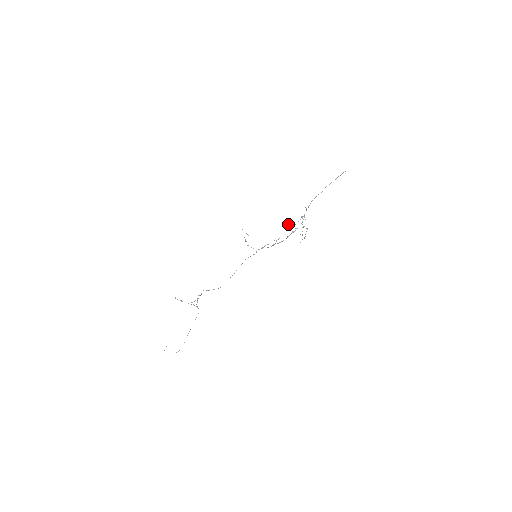
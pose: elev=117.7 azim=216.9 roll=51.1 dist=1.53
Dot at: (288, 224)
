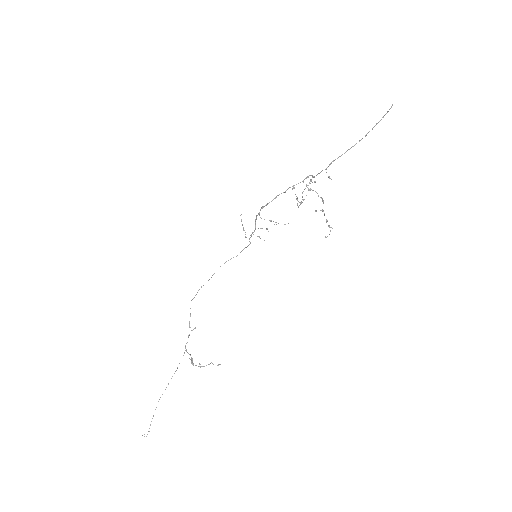
Dot at: (297, 198)
